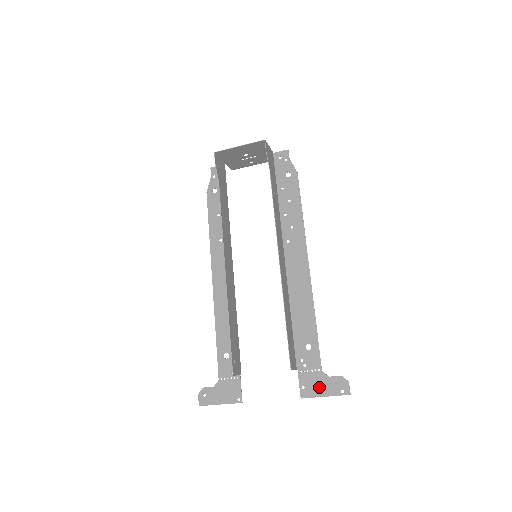
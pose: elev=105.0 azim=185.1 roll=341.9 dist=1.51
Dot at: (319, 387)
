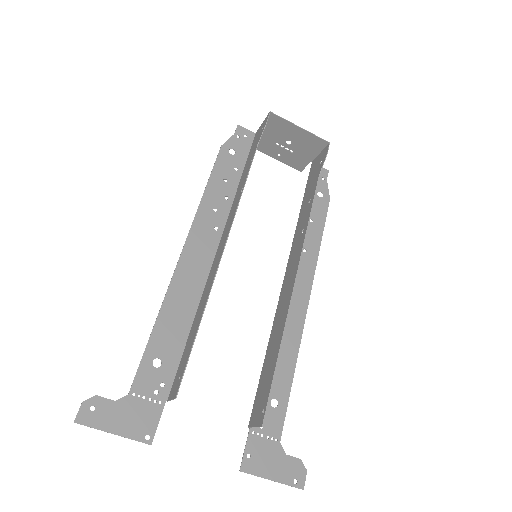
Dot at: (269, 464)
